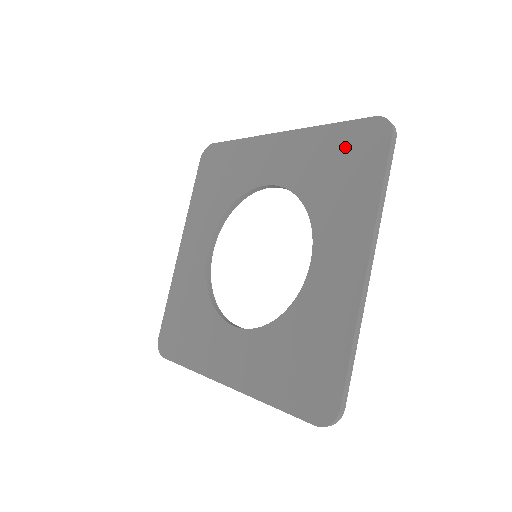
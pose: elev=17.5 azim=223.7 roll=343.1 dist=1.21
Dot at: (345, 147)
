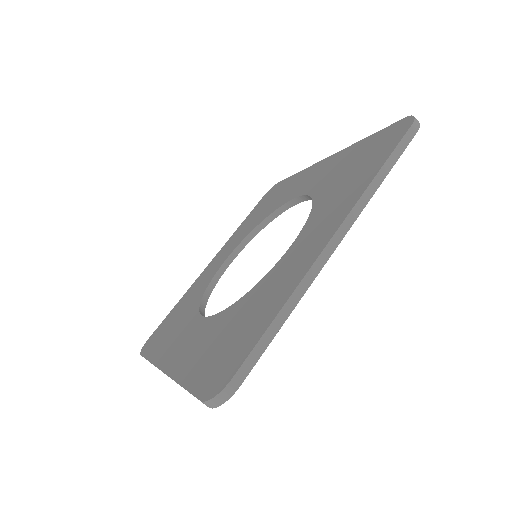
Dot at: (369, 148)
